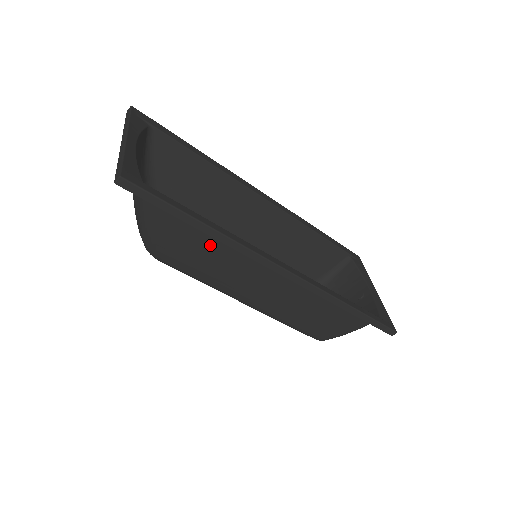
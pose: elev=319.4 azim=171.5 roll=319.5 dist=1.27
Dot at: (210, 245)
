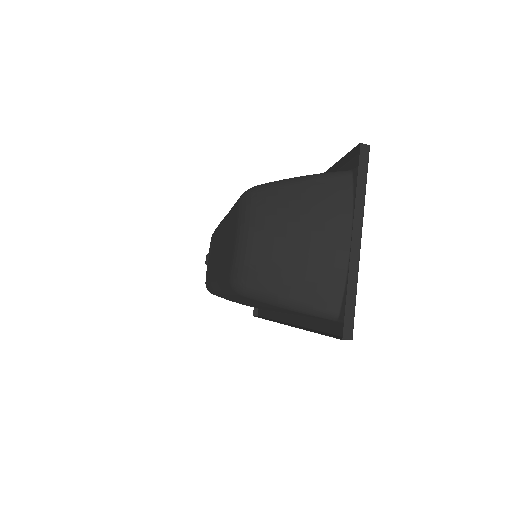
Dot at: occluded
